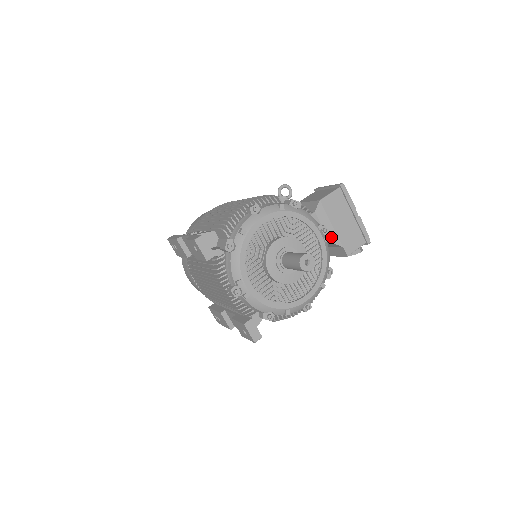
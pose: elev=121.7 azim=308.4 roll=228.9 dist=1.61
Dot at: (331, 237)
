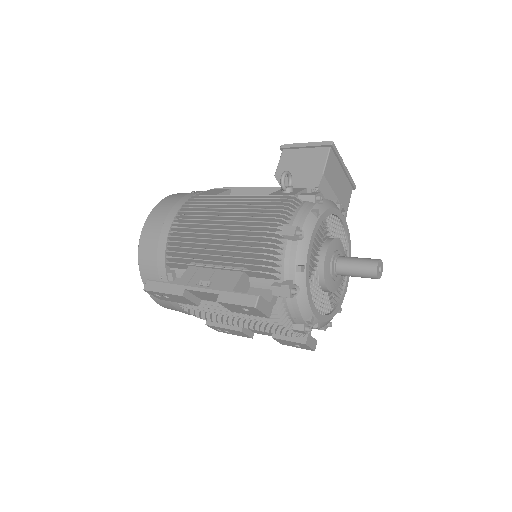
Dot at: occluded
